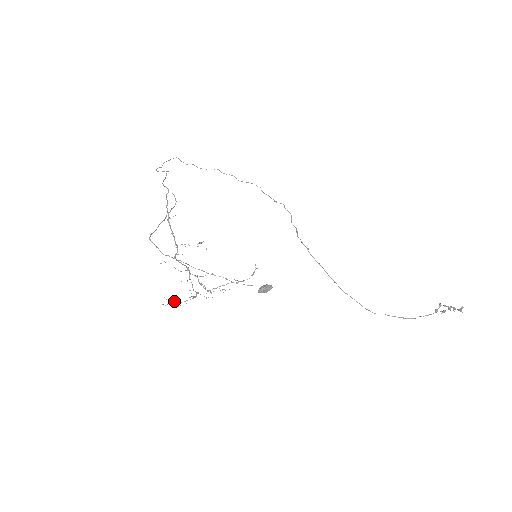
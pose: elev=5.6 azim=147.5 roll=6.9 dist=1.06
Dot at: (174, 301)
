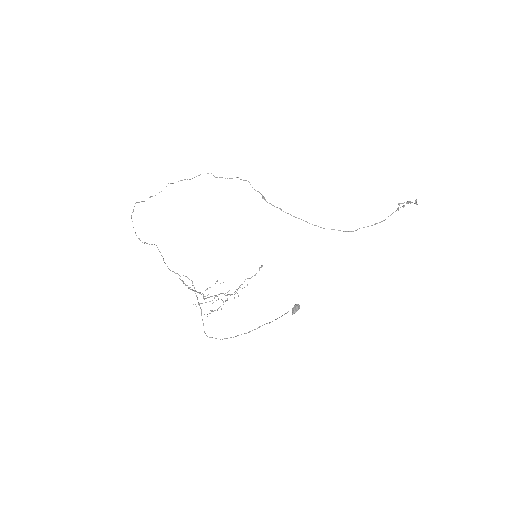
Dot at: occluded
